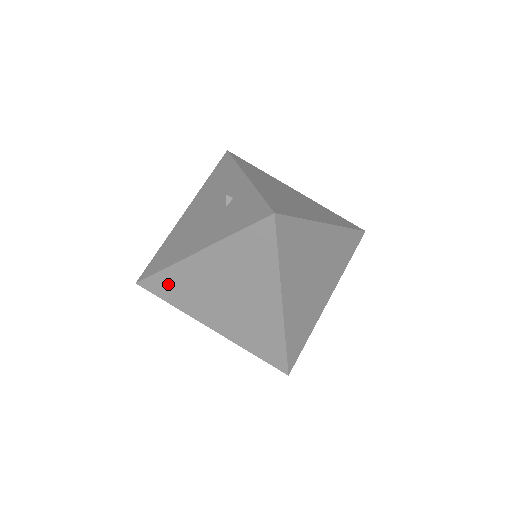
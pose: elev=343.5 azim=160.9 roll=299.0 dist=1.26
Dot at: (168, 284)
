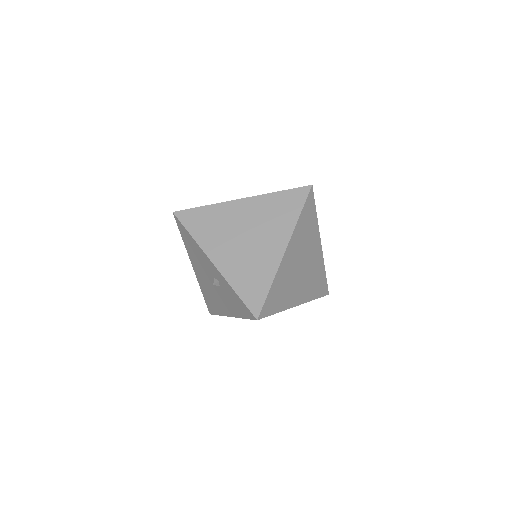
Dot at: occluded
